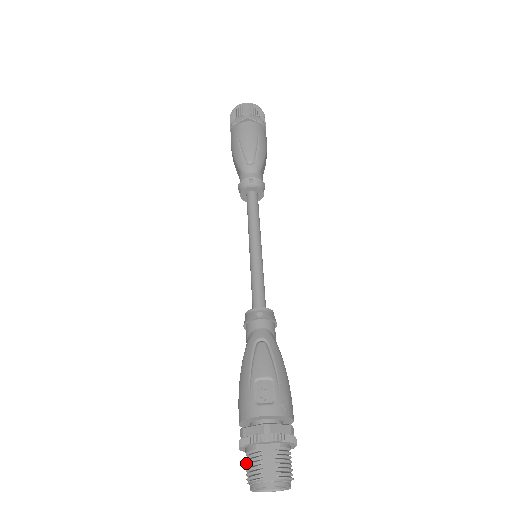
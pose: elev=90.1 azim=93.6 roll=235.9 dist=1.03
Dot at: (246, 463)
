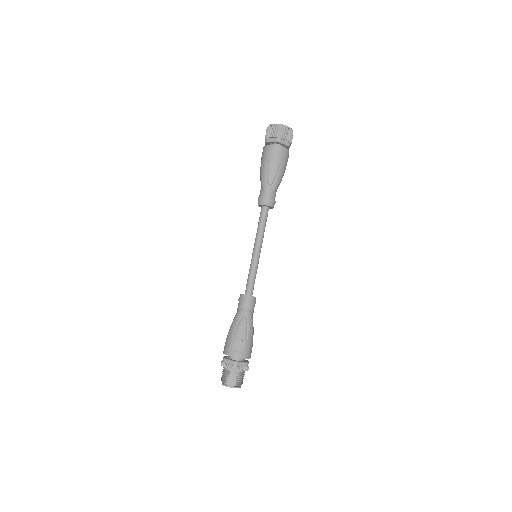
Dot at: (222, 371)
